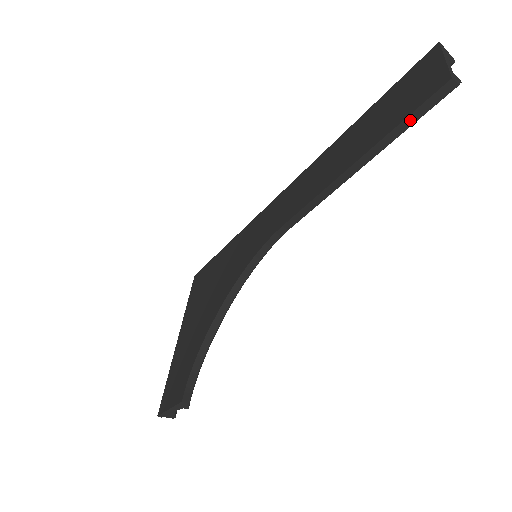
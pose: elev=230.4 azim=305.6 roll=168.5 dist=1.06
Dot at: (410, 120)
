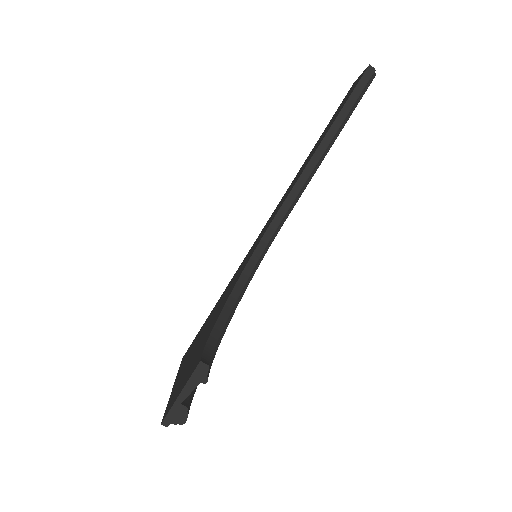
Dot at: (353, 96)
